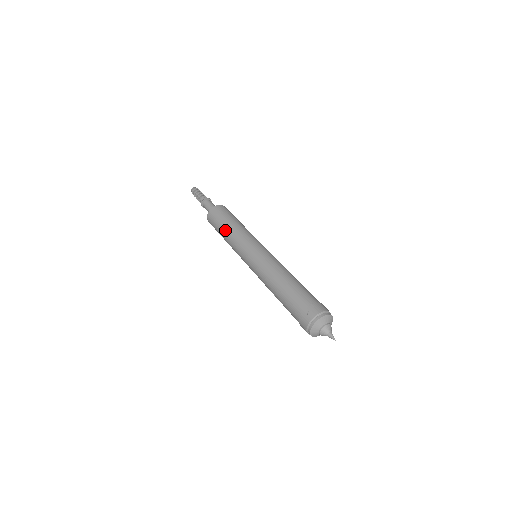
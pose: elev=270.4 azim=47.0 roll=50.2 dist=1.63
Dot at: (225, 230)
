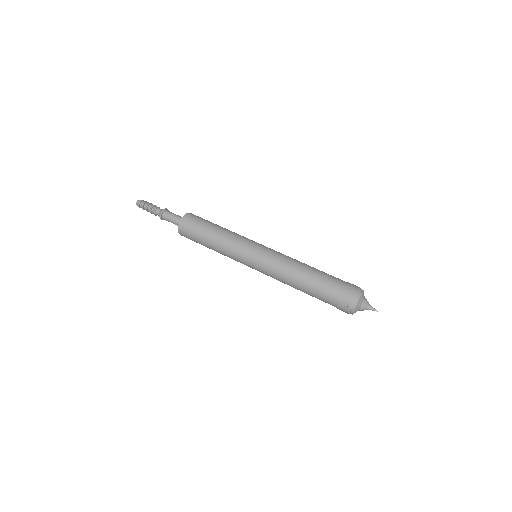
Dot at: (210, 247)
